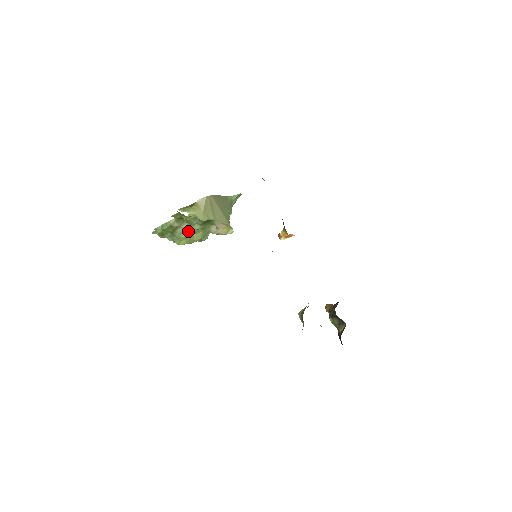
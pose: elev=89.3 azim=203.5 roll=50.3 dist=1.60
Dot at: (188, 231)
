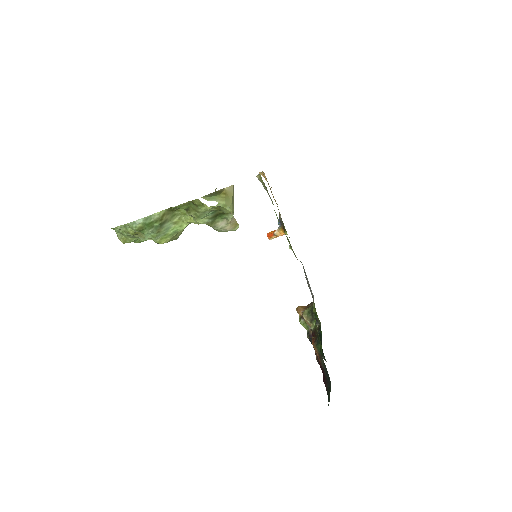
Dot at: (178, 226)
